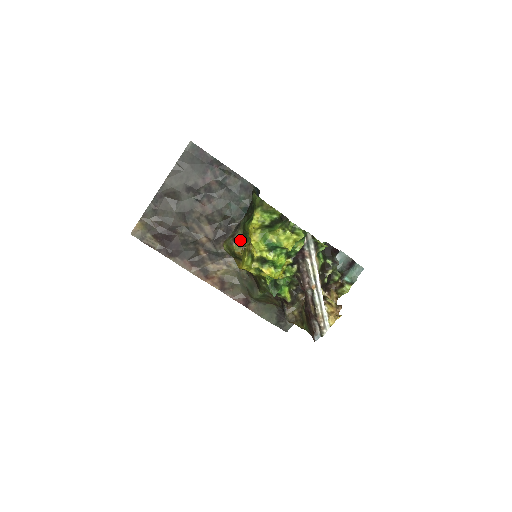
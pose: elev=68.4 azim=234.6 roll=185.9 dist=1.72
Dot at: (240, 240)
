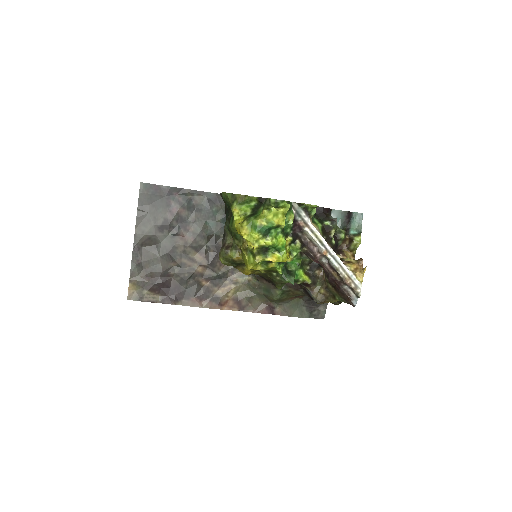
Dot at: (232, 245)
